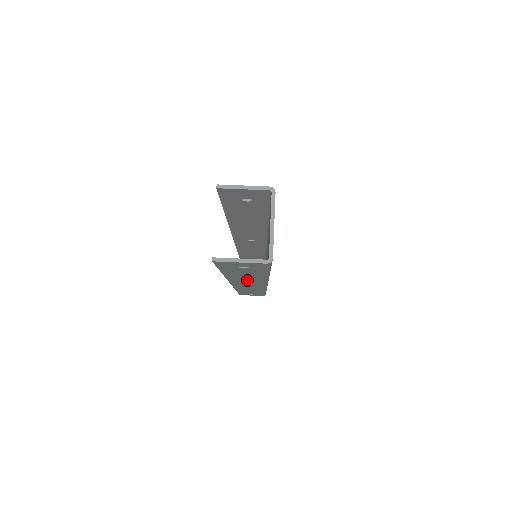
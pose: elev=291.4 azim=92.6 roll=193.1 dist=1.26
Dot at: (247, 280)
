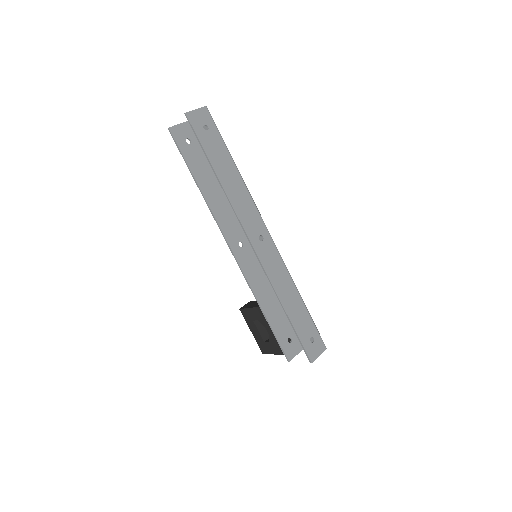
Dot at: (240, 198)
